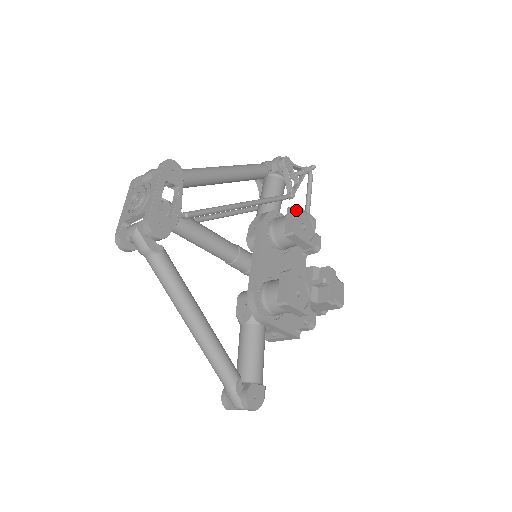
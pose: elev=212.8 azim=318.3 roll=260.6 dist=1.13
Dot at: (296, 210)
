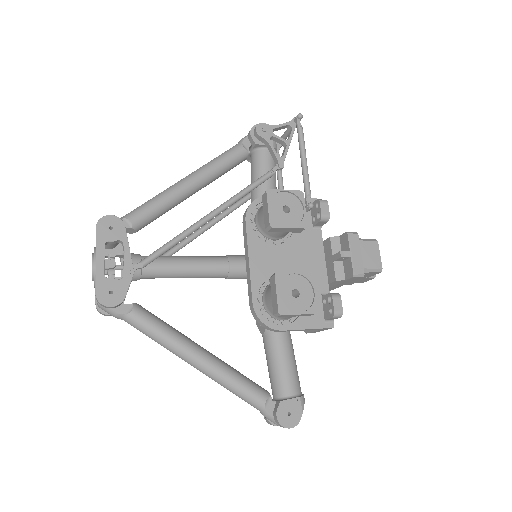
Dot at: (268, 197)
